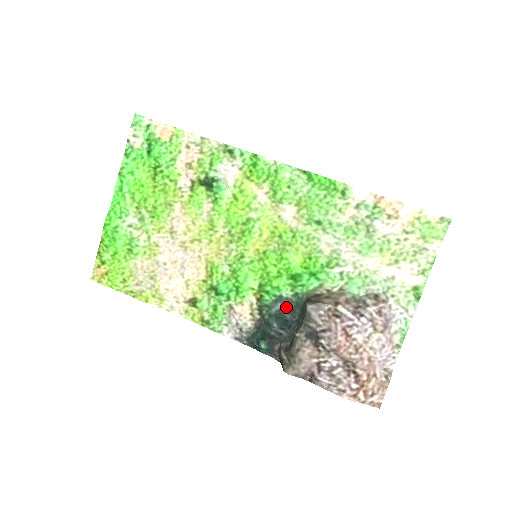
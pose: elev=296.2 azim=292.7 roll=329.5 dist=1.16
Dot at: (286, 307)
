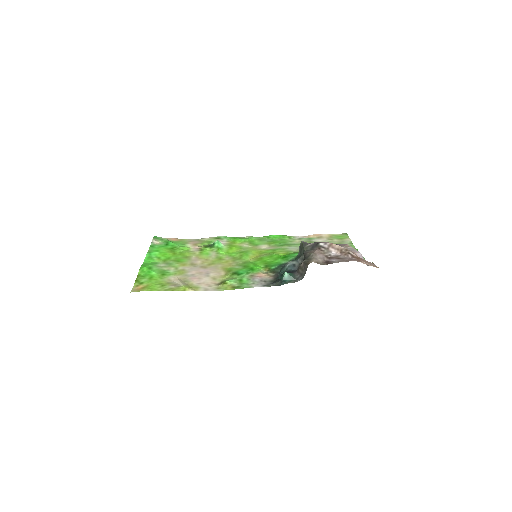
Dot at: occluded
